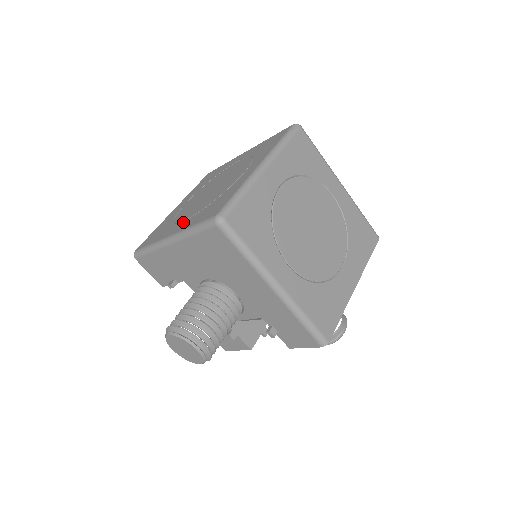
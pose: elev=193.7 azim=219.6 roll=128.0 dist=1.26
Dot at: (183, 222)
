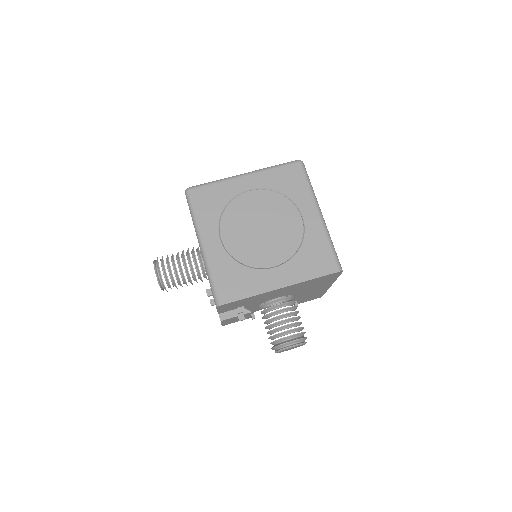
Dot at: occluded
